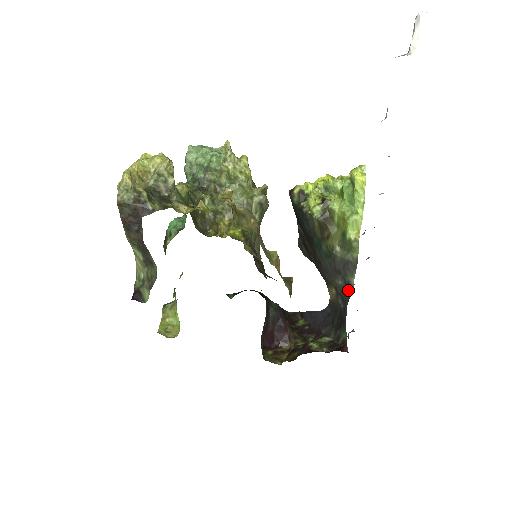
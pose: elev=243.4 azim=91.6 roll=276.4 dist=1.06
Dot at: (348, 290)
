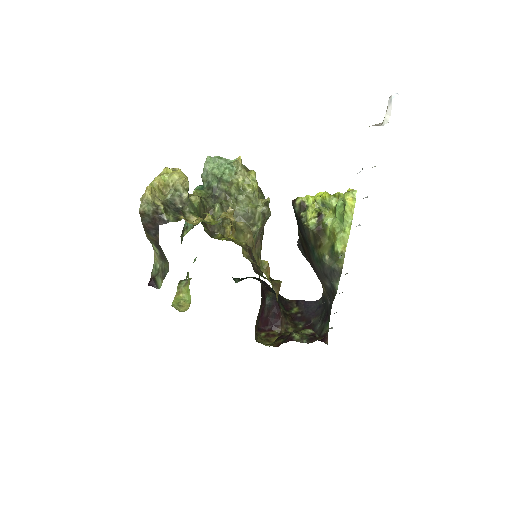
Dot at: (333, 292)
